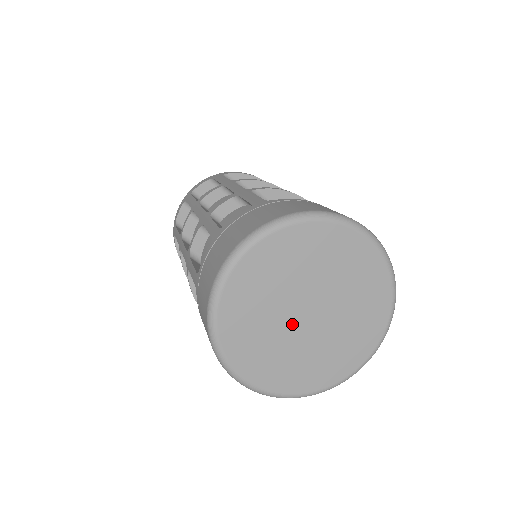
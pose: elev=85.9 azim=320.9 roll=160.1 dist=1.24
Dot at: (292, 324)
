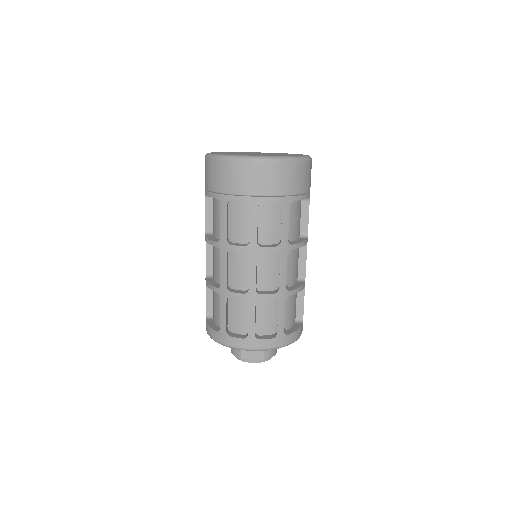
Dot at: occluded
